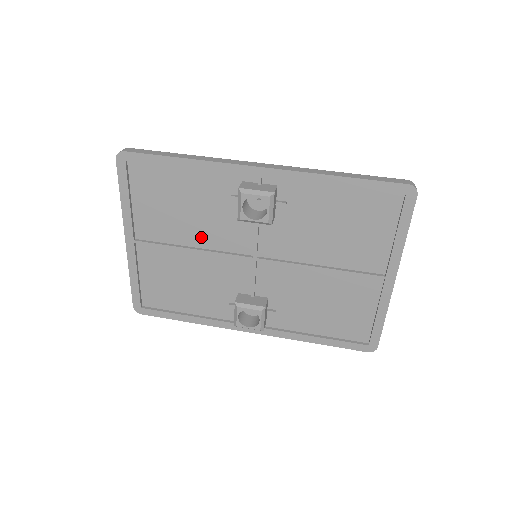
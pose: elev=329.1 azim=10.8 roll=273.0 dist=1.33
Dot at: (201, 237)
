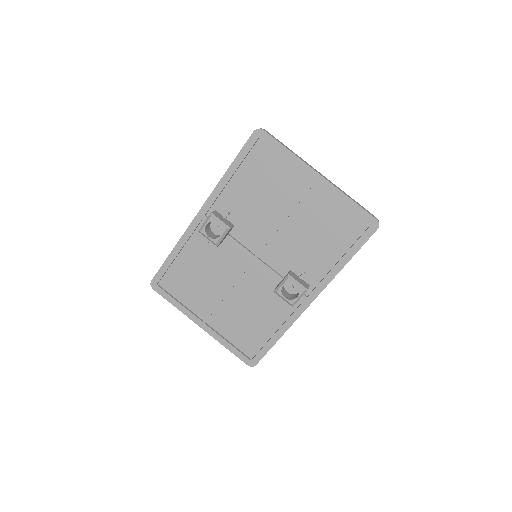
Dot at: (224, 280)
